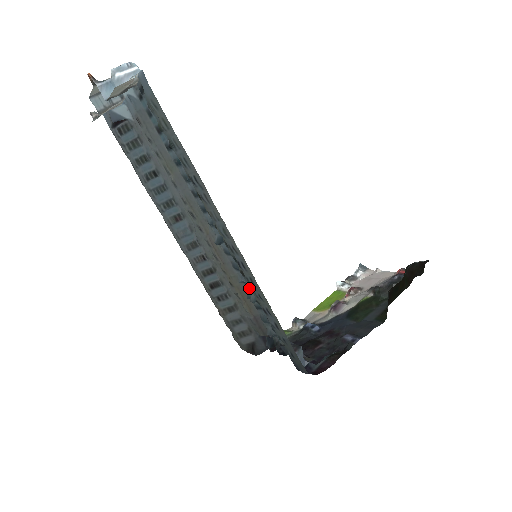
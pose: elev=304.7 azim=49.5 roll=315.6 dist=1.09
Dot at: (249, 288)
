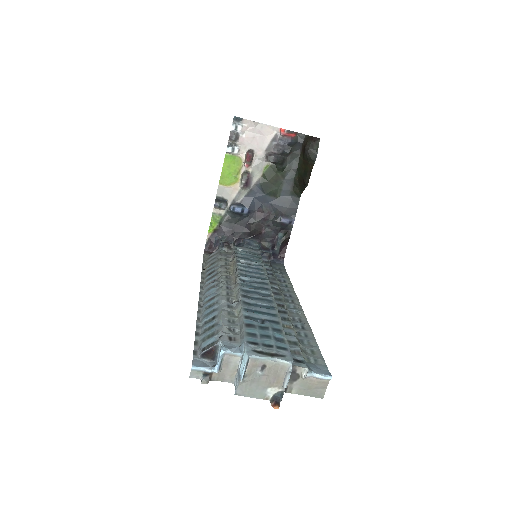
Dot at: (246, 264)
